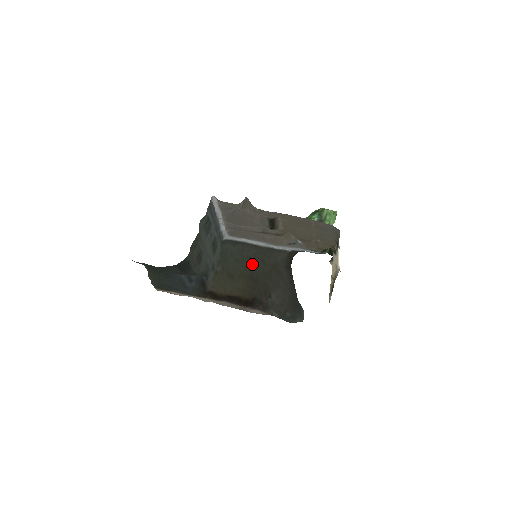
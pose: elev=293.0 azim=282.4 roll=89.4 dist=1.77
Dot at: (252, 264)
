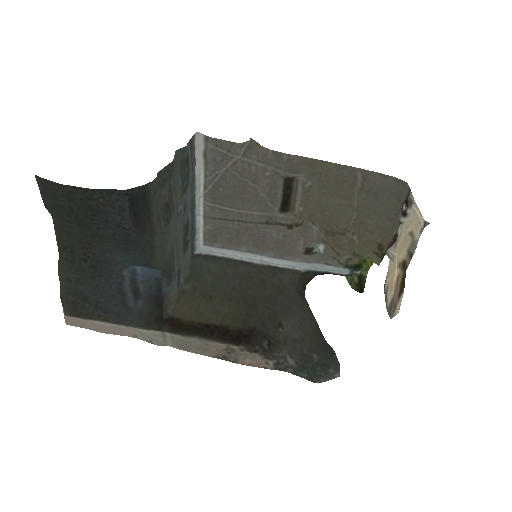
Dot at: (244, 283)
